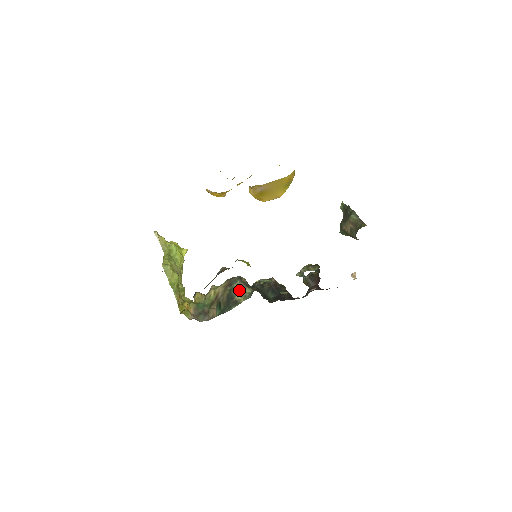
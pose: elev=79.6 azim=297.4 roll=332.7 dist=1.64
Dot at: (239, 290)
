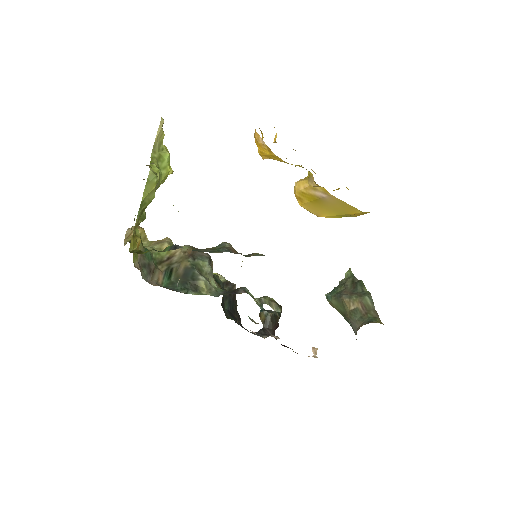
Dot at: (205, 274)
